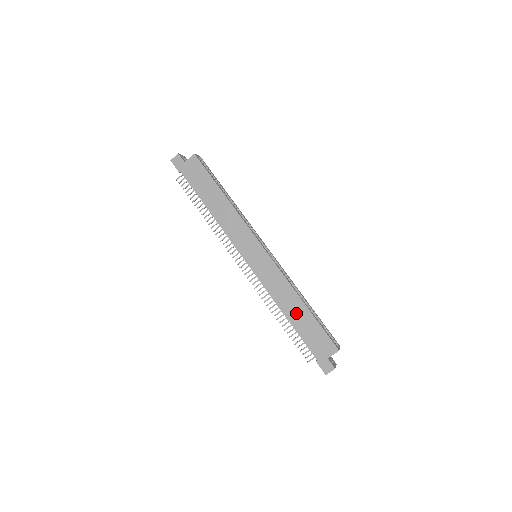
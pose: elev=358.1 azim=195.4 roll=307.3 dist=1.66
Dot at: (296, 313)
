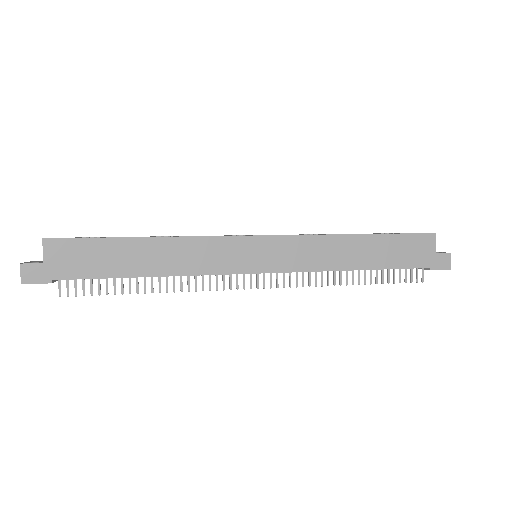
Dot at: (364, 253)
